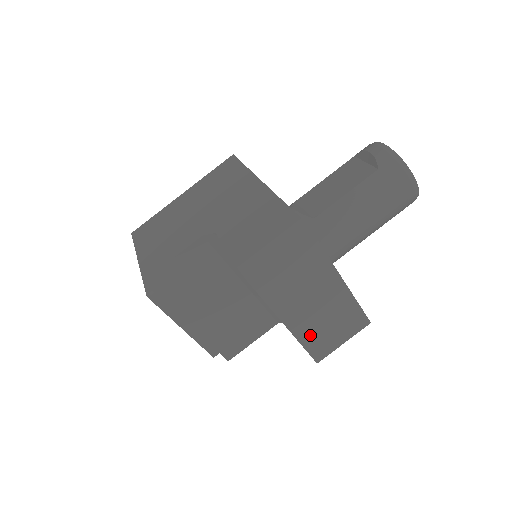
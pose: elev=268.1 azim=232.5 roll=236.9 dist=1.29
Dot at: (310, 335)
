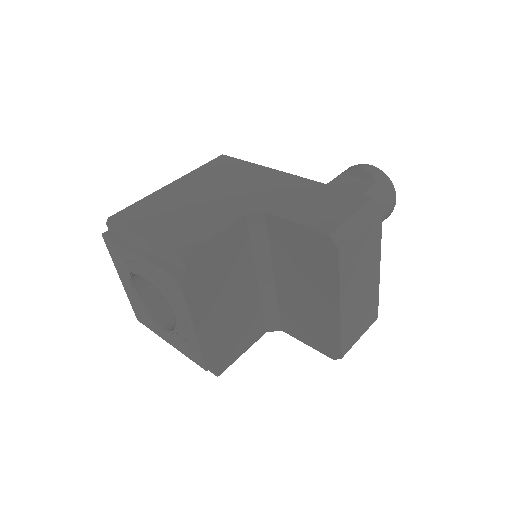
Dot at: (348, 324)
